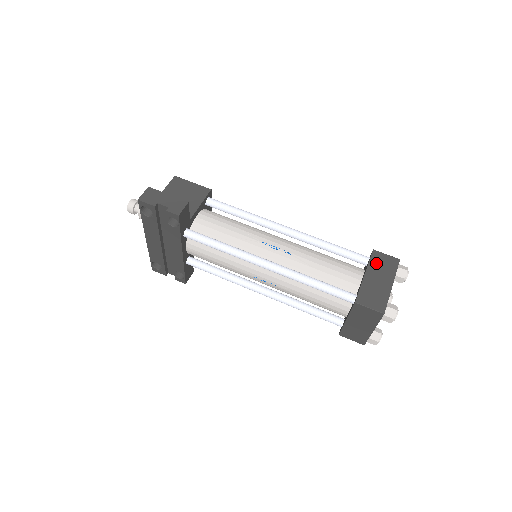
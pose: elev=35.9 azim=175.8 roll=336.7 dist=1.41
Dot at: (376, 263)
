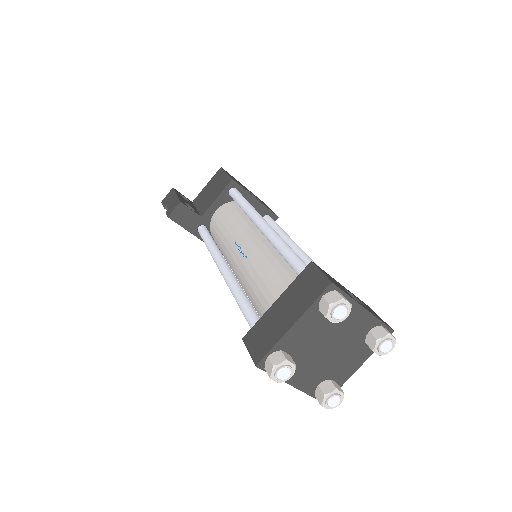
Dot at: (299, 284)
